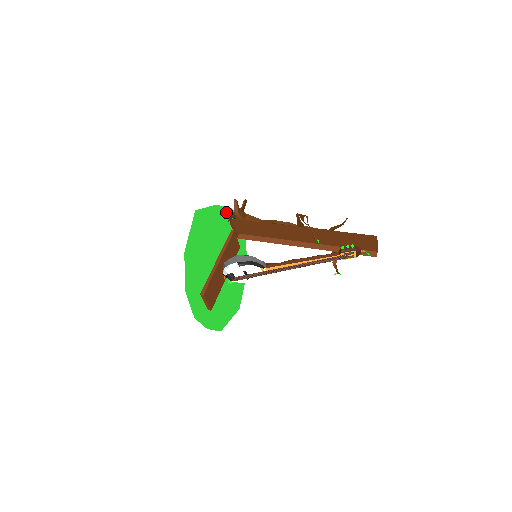
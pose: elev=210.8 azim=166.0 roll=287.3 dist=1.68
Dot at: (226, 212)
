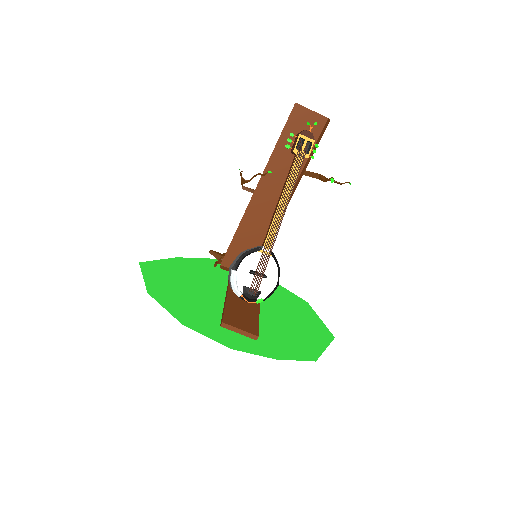
Dot at: (204, 262)
